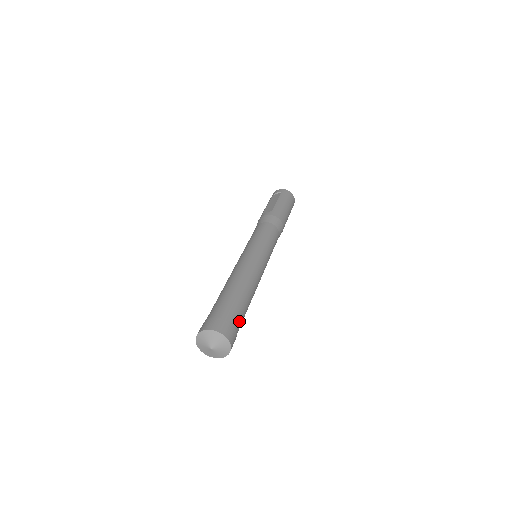
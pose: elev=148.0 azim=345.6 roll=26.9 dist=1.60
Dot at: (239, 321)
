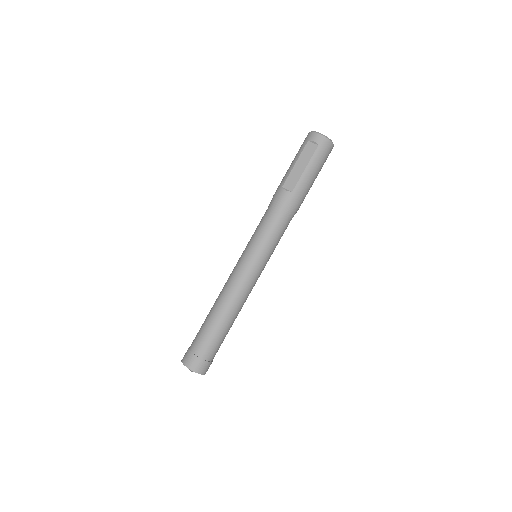
Dot at: (217, 351)
